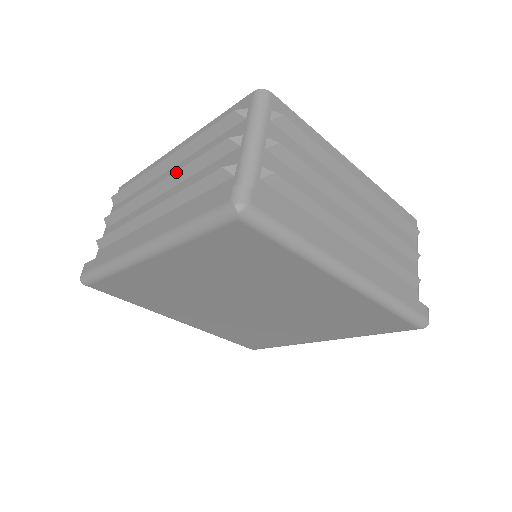
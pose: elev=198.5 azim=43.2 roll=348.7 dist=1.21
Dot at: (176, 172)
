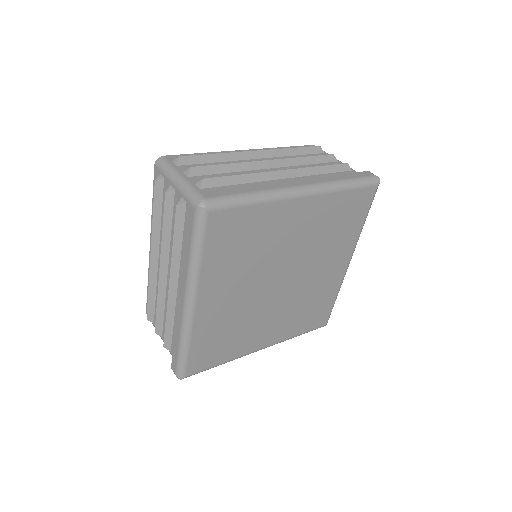
Dot at: (161, 247)
